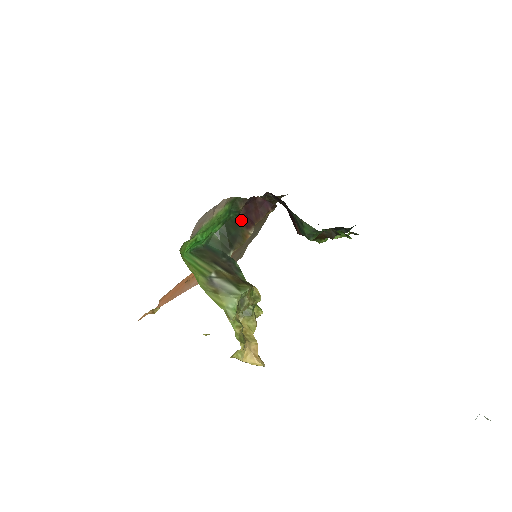
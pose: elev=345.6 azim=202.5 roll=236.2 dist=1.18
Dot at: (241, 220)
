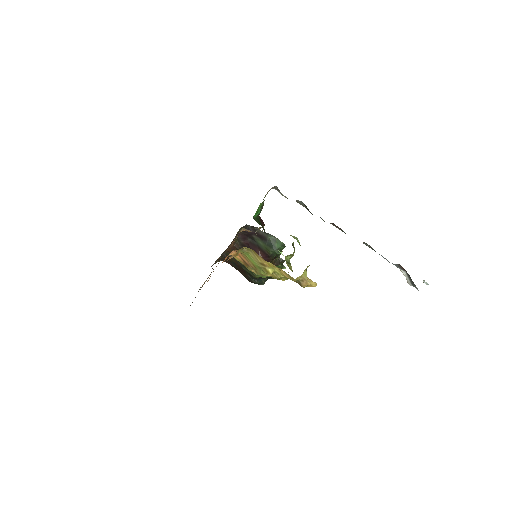
Dot at: occluded
